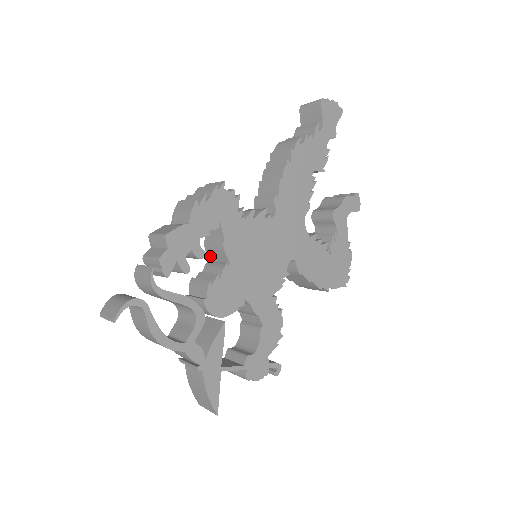
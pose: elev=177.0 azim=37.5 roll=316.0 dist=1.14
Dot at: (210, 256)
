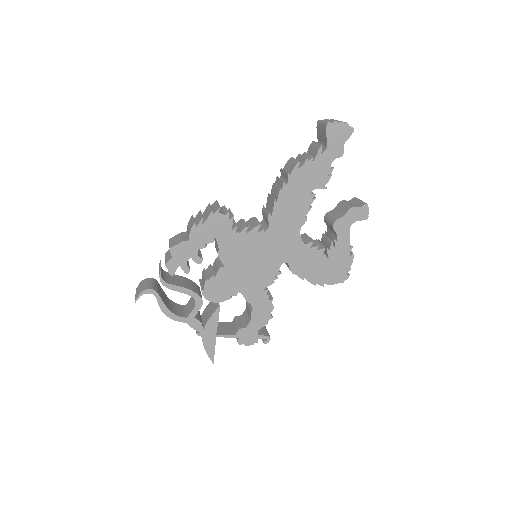
Dot at: occluded
